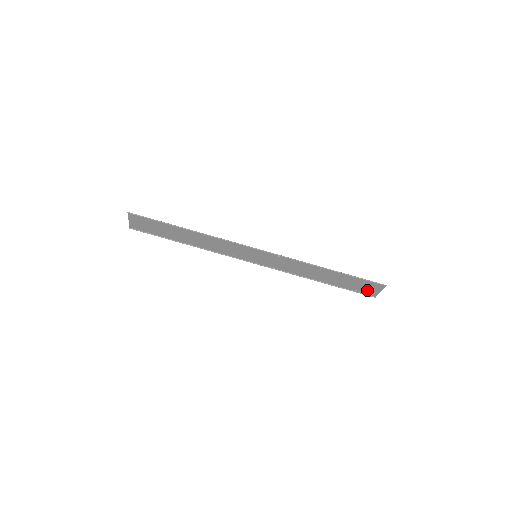
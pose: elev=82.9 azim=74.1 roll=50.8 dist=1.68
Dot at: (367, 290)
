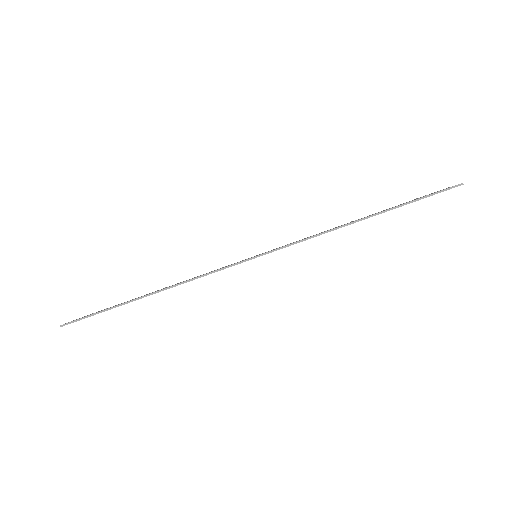
Dot at: occluded
